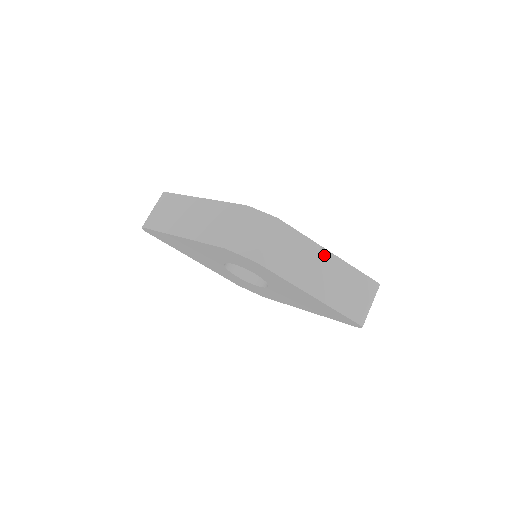
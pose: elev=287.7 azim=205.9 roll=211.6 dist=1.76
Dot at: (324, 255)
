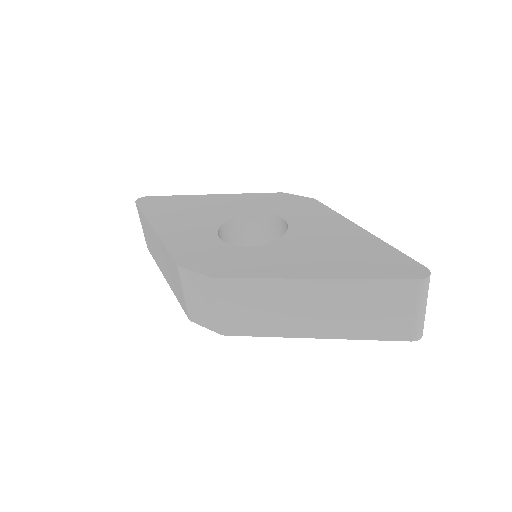
Dot at: (306, 287)
